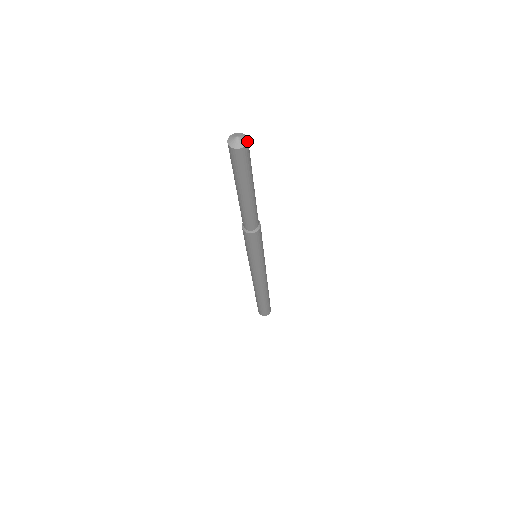
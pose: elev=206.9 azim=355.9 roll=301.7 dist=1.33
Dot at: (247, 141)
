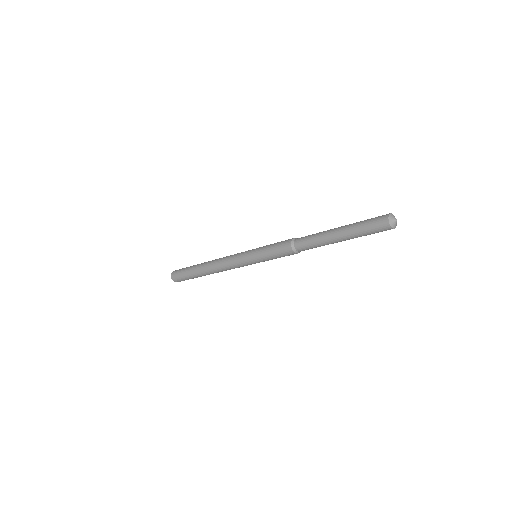
Dot at: occluded
